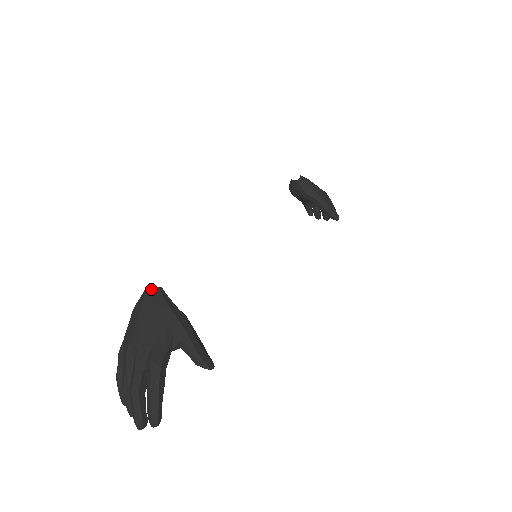
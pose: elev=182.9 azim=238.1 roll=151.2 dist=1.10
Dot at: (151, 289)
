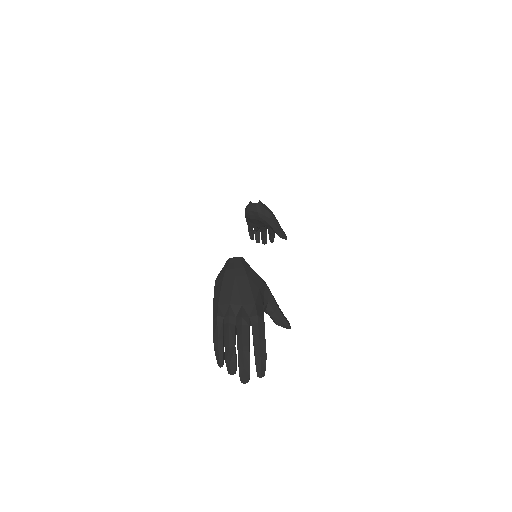
Dot at: (238, 258)
